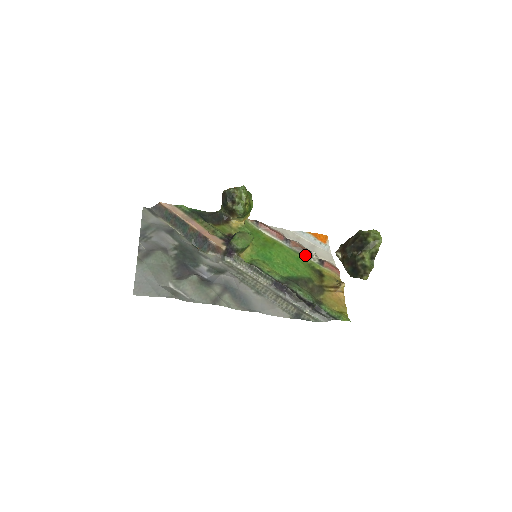
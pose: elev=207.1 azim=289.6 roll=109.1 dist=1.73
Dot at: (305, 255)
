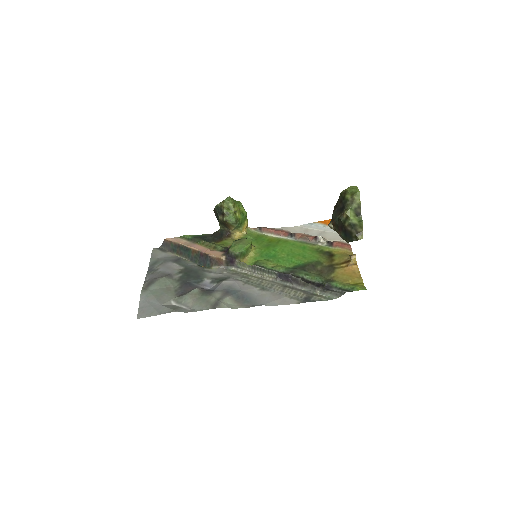
Dot at: (312, 242)
